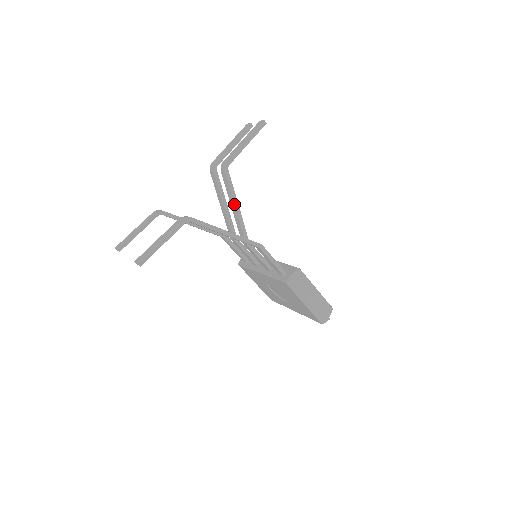
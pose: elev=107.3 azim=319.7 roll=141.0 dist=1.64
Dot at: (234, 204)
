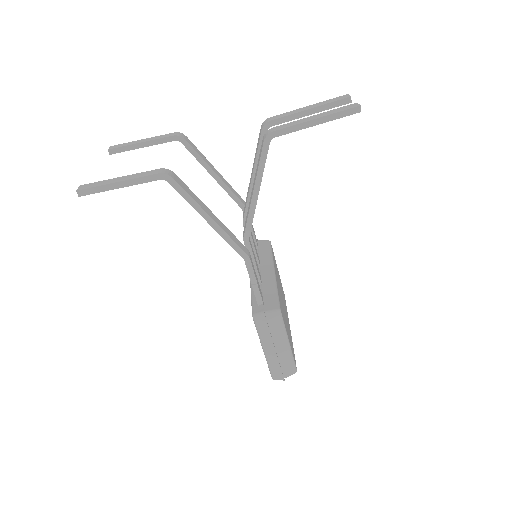
Dot at: (254, 187)
